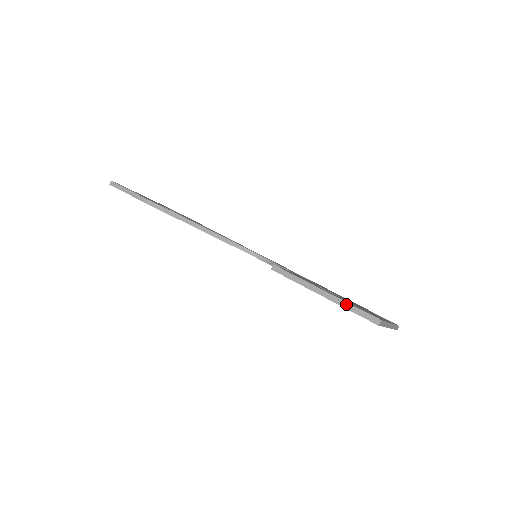
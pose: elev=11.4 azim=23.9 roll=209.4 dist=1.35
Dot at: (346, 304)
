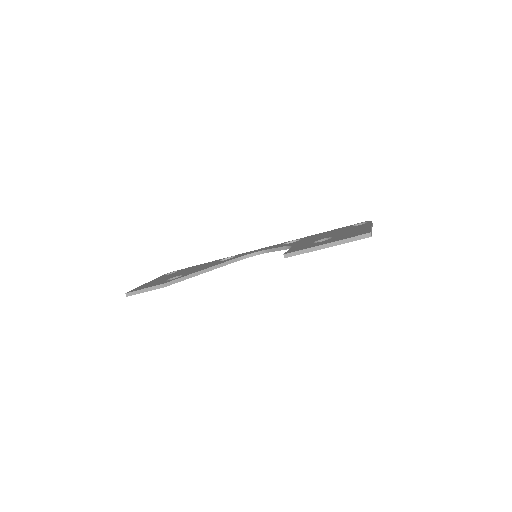
Dot at: (344, 241)
